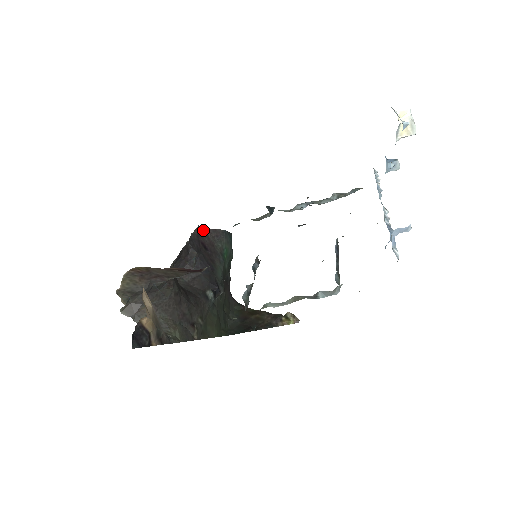
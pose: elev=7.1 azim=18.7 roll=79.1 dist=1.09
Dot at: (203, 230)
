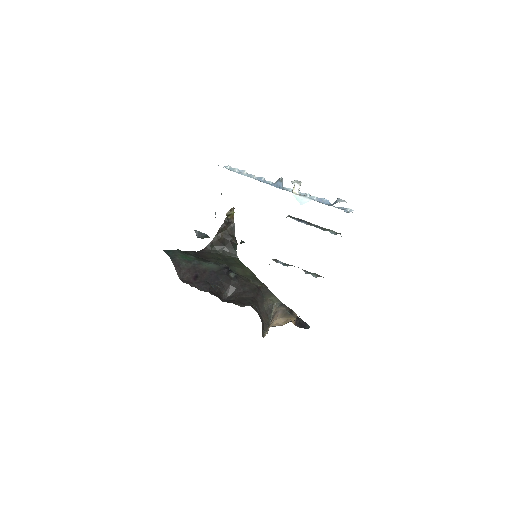
Dot at: (180, 278)
